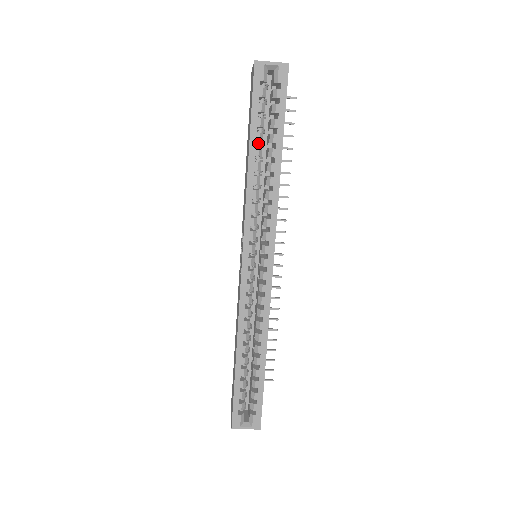
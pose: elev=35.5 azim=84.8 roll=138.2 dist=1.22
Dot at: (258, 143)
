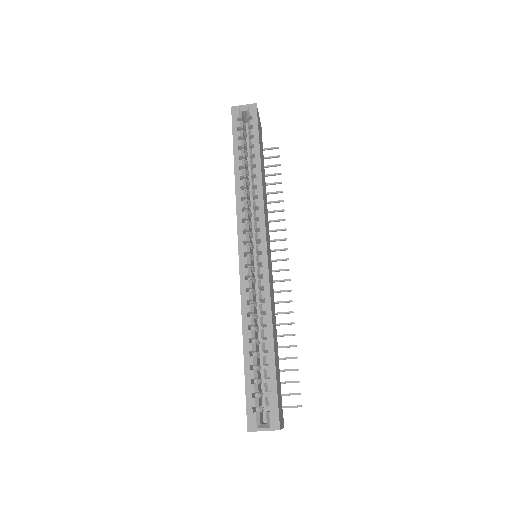
Dot at: (242, 159)
